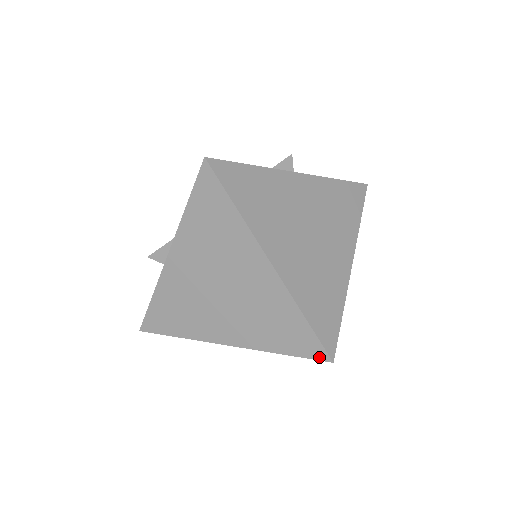
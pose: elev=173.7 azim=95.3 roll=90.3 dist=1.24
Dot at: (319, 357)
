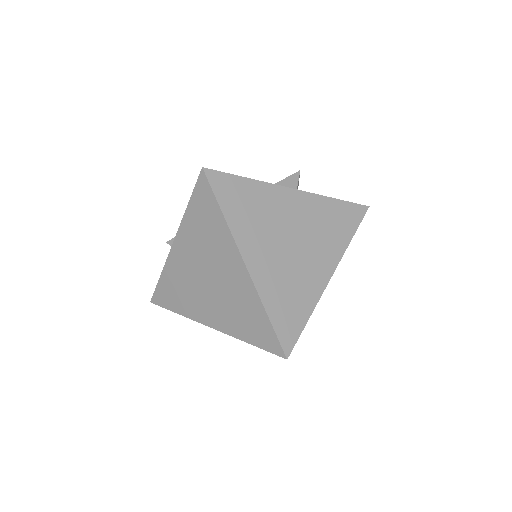
Dot at: (277, 352)
